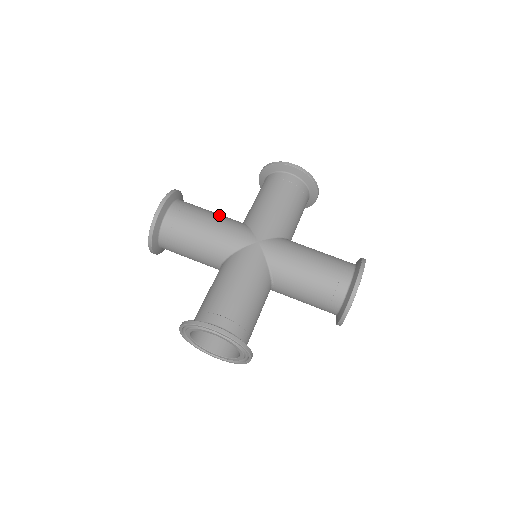
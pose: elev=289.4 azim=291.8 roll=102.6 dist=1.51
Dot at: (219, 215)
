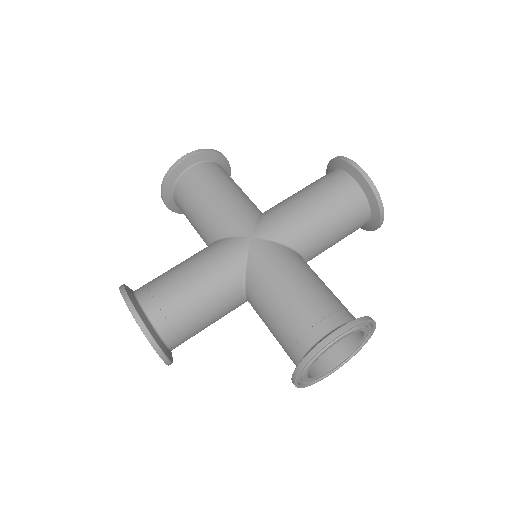
Dot at: (187, 260)
